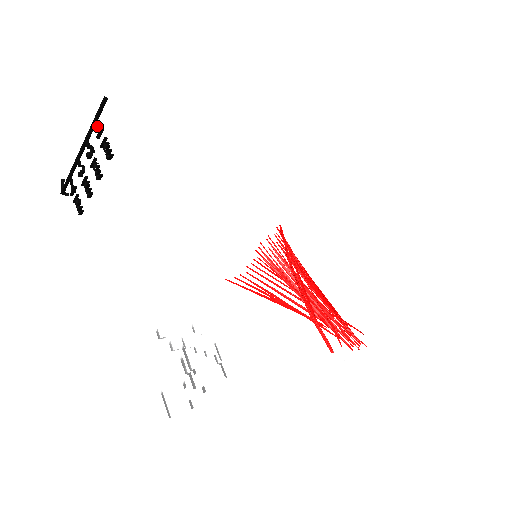
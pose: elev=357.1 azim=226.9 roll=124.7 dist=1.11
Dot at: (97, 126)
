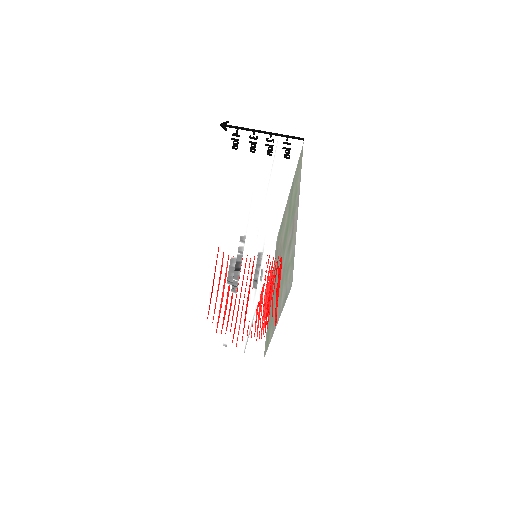
Dot at: occluded
